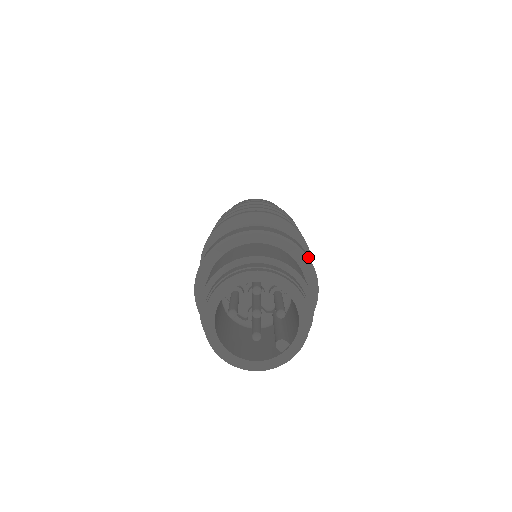
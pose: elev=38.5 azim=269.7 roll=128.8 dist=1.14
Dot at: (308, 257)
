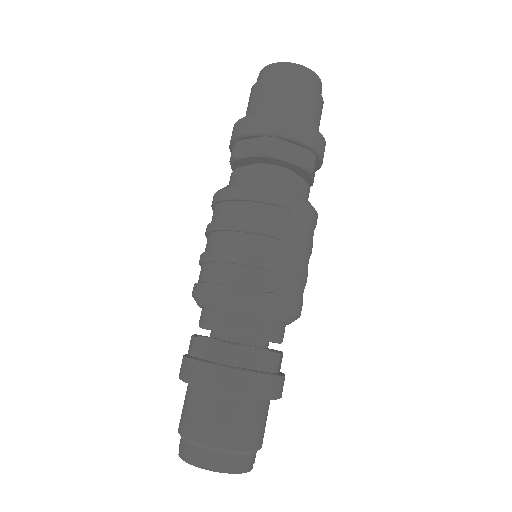
Dot at: (244, 396)
